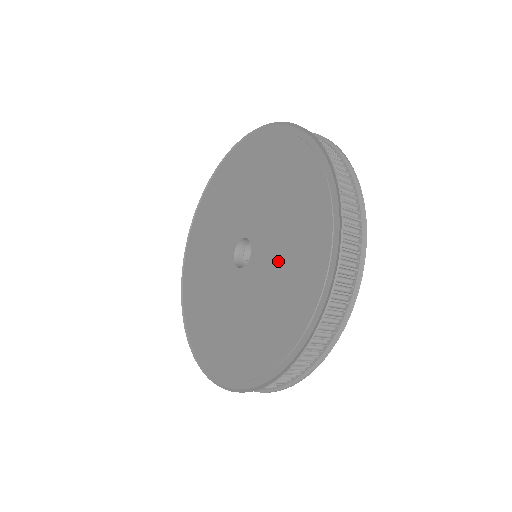
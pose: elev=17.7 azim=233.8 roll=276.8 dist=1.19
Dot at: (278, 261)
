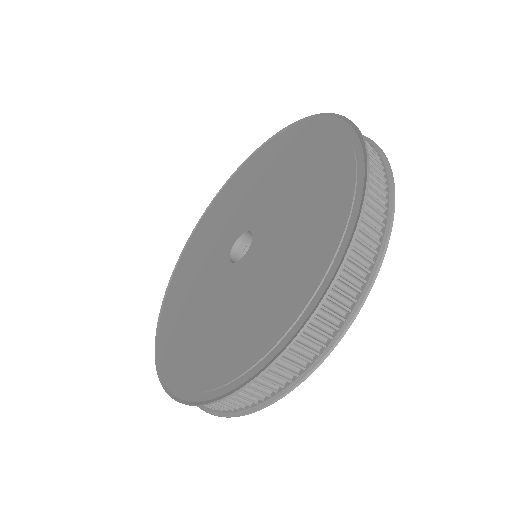
Dot at: (261, 278)
